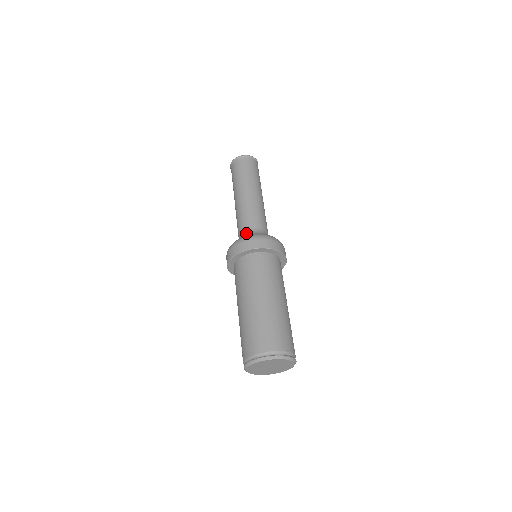
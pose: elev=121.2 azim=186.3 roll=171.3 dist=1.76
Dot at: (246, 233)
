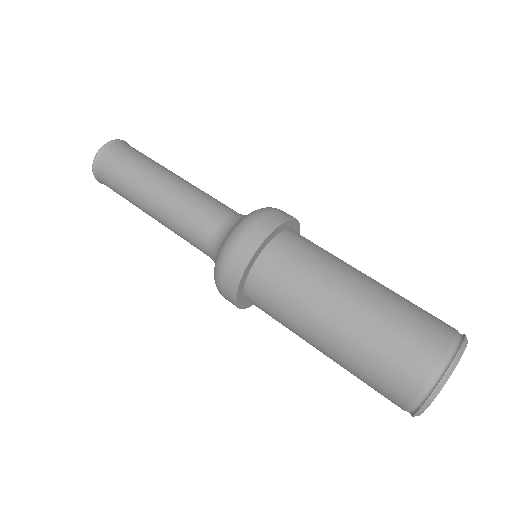
Dot at: (238, 215)
